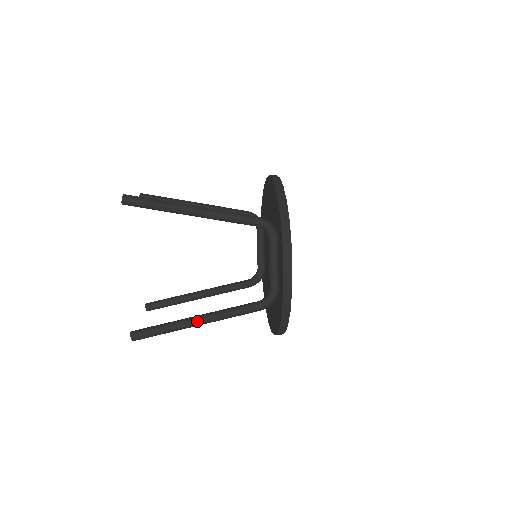
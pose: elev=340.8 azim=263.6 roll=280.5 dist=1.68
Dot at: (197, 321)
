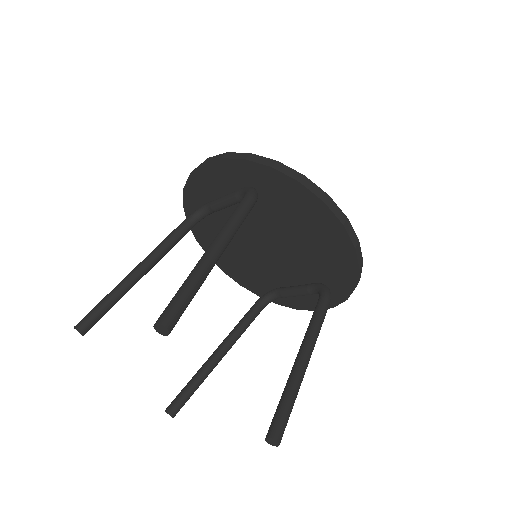
Dot at: occluded
